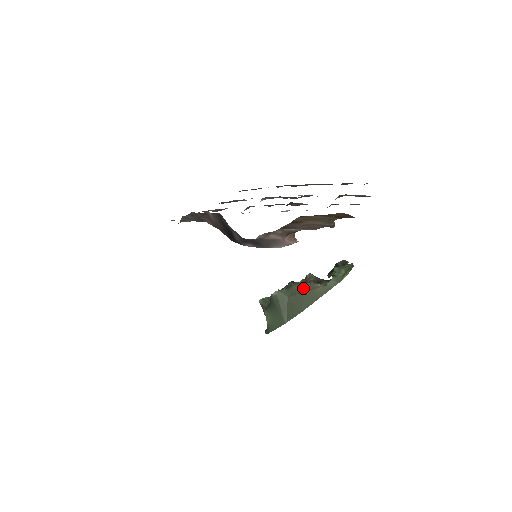
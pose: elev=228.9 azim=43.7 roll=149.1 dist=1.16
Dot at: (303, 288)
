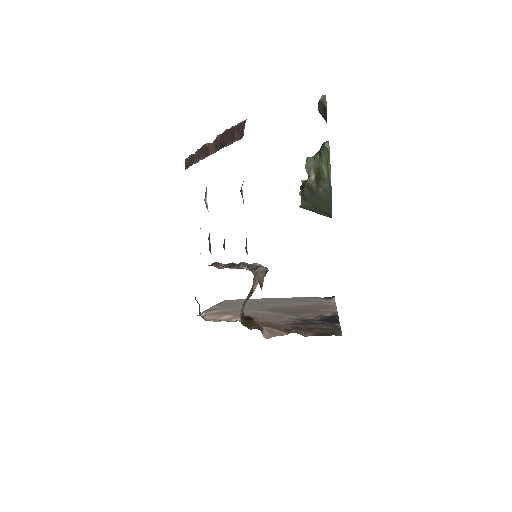
Dot at: (313, 196)
